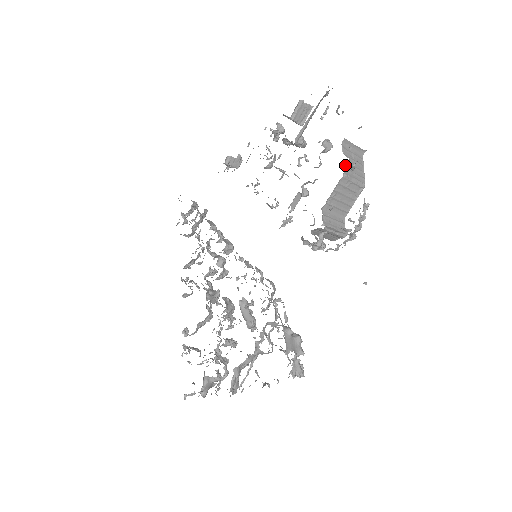
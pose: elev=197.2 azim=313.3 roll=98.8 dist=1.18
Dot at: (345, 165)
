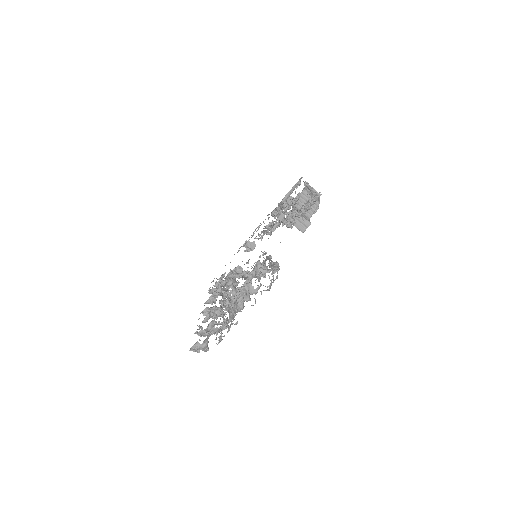
Dot at: (306, 188)
